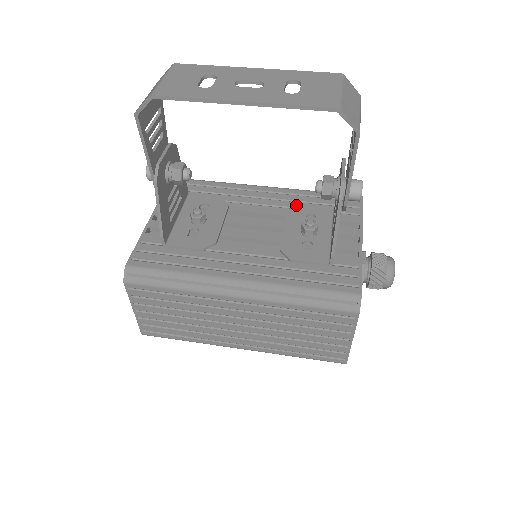
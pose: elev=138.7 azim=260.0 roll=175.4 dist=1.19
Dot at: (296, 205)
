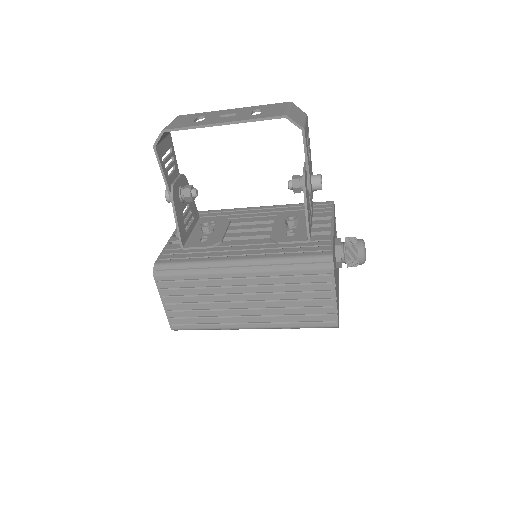
Dot at: (282, 213)
